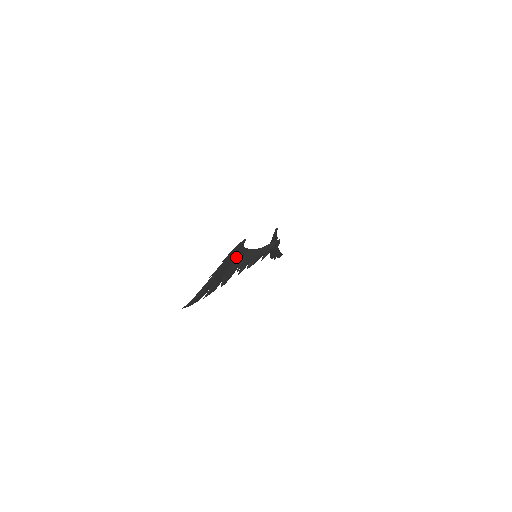
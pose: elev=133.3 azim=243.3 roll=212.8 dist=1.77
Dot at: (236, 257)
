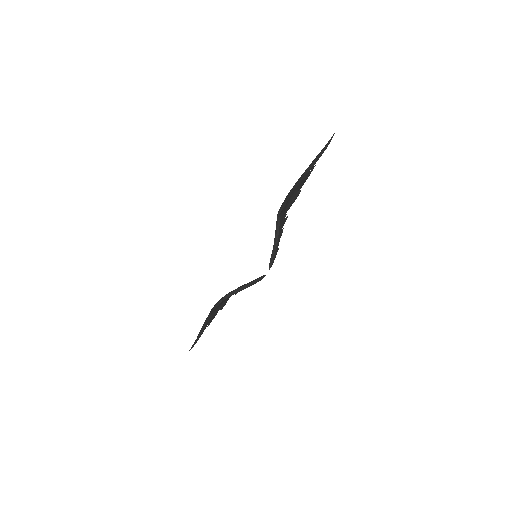
Dot at: (221, 303)
